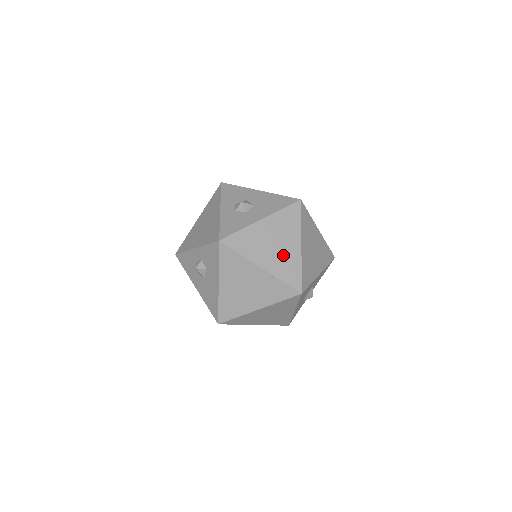
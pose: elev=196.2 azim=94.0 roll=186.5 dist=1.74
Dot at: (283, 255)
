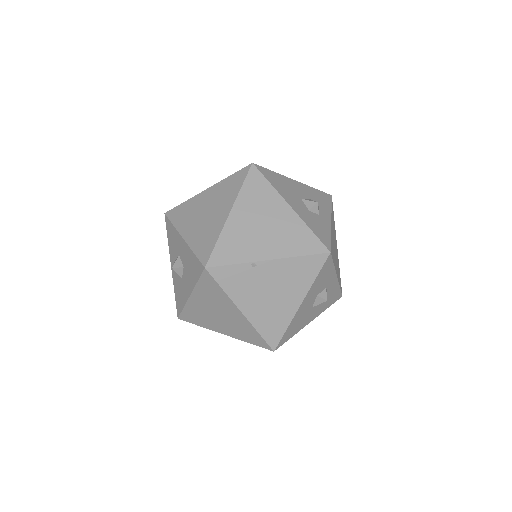
Dot at: (232, 322)
